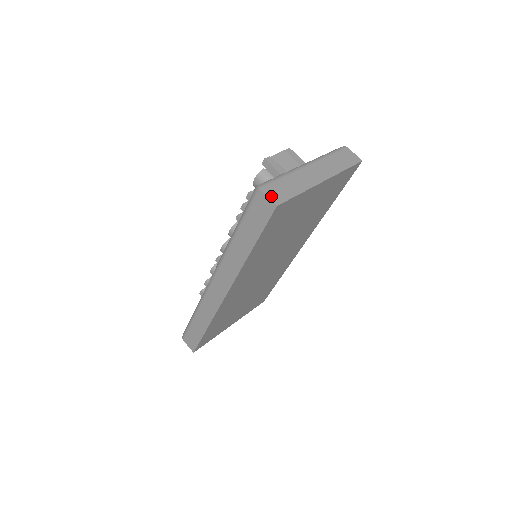
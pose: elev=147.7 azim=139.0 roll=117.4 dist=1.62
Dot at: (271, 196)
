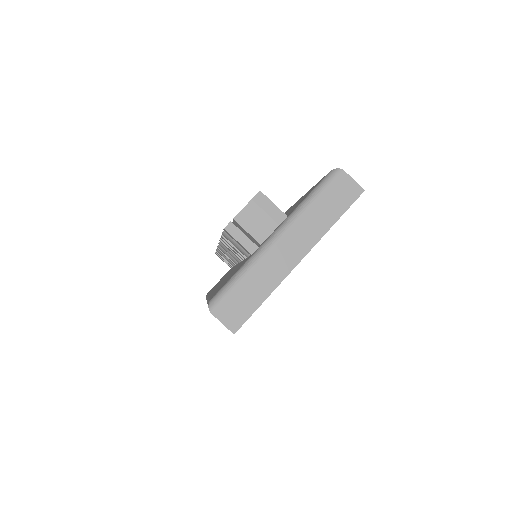
Dot at: (226, 320)
